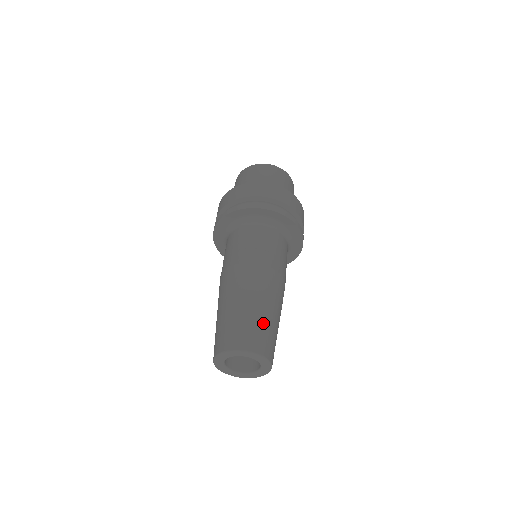
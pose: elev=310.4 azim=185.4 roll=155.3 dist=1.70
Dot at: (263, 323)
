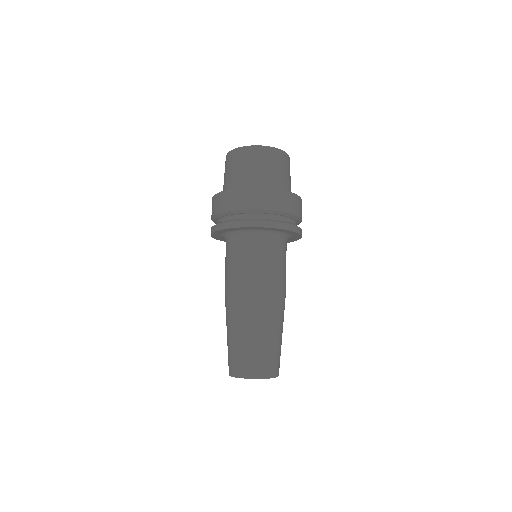
Dot at: (242, 348)
